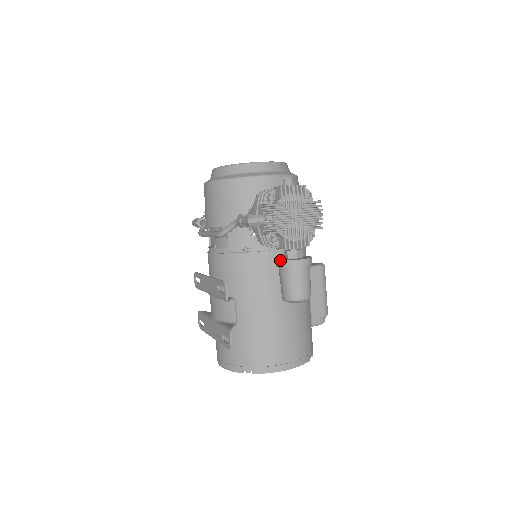
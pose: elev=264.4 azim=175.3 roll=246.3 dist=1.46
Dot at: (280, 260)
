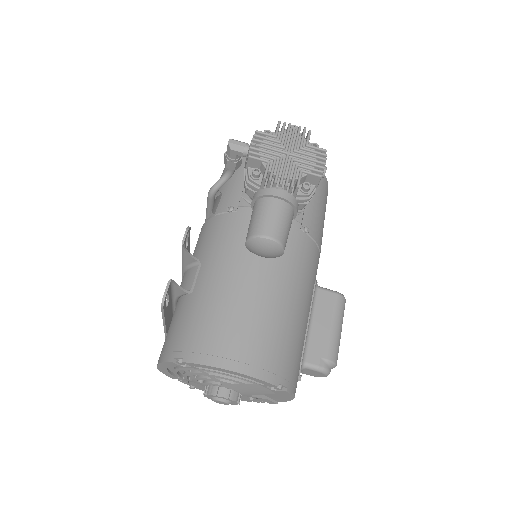
Dot at: (255, 192)
